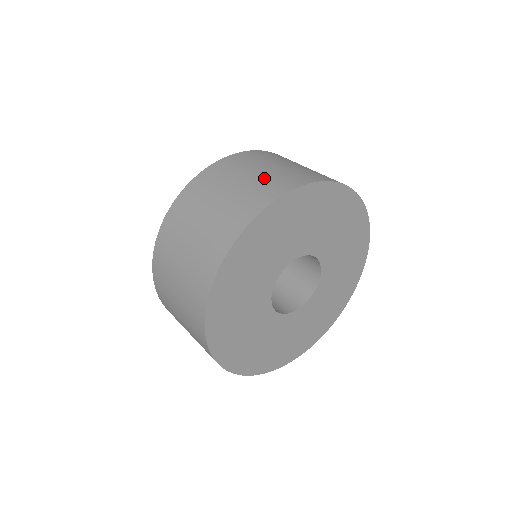
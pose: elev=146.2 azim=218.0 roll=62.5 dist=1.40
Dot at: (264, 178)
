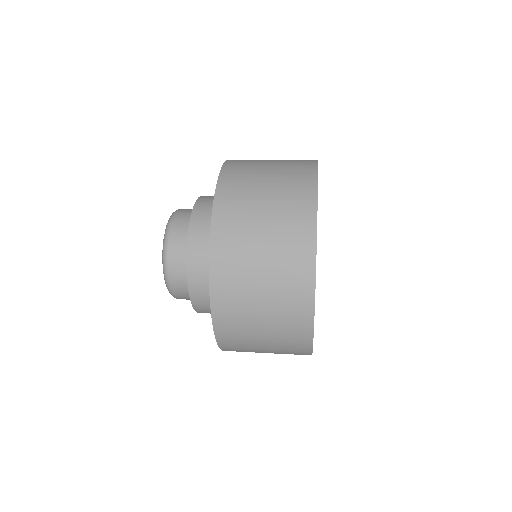
Dot at: (278, 239)
